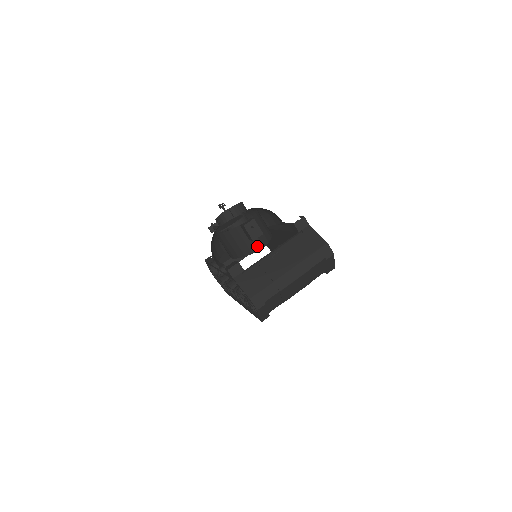
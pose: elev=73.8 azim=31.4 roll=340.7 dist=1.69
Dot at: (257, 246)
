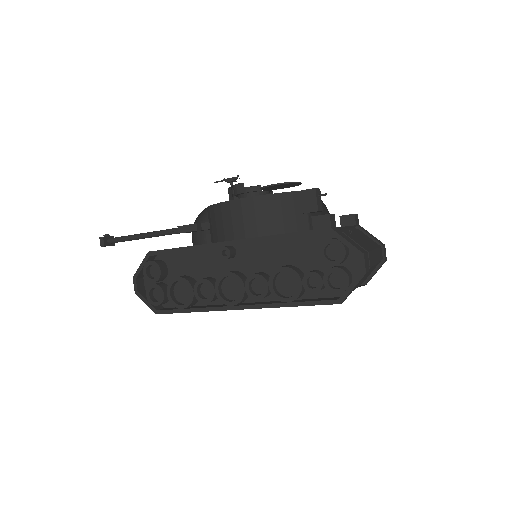
Dot at: (307, 225)
